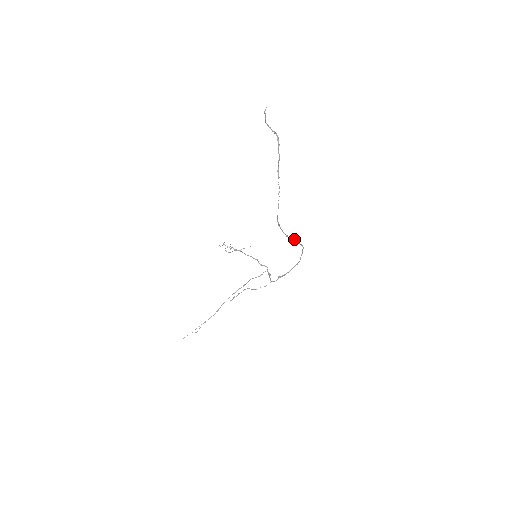
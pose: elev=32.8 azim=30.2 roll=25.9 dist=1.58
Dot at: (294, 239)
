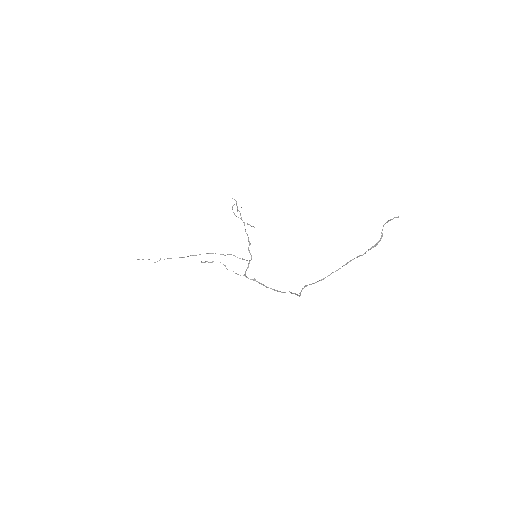
Dot at: occluded
